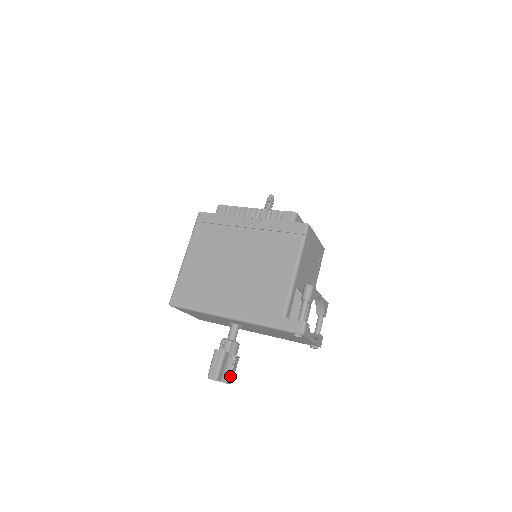
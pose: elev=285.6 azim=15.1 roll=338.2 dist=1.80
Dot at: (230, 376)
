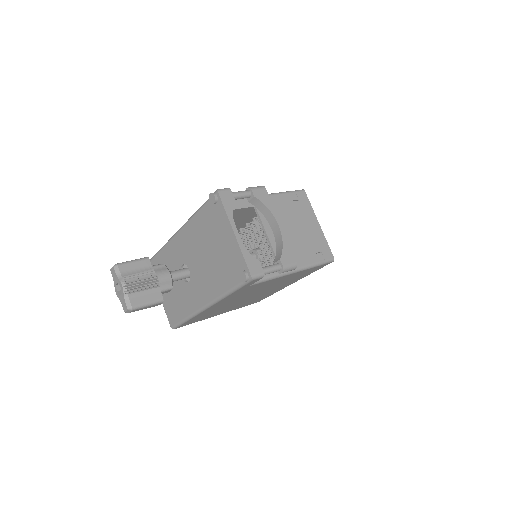
Dot at: (133, 285)
